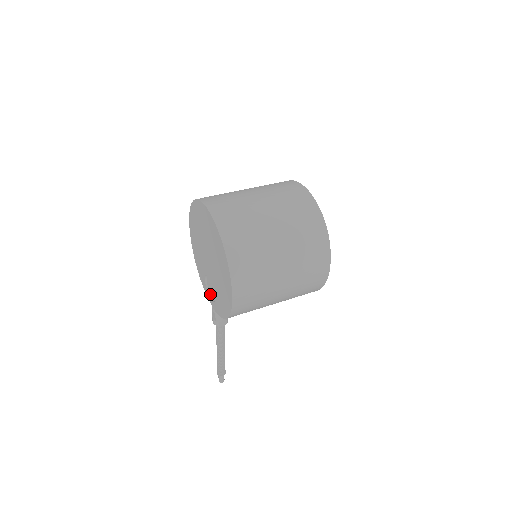
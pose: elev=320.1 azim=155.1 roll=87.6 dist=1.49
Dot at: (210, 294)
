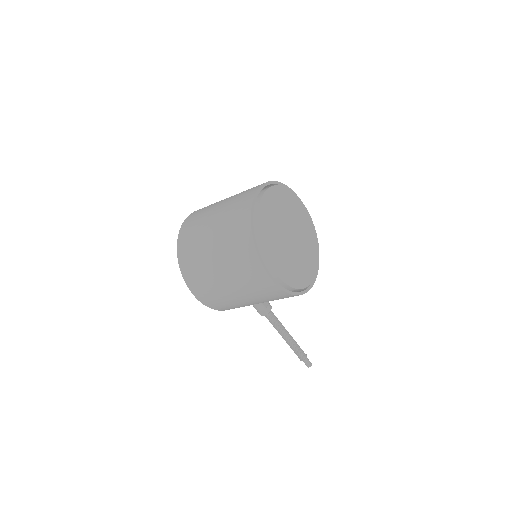
Dot at: occluded
